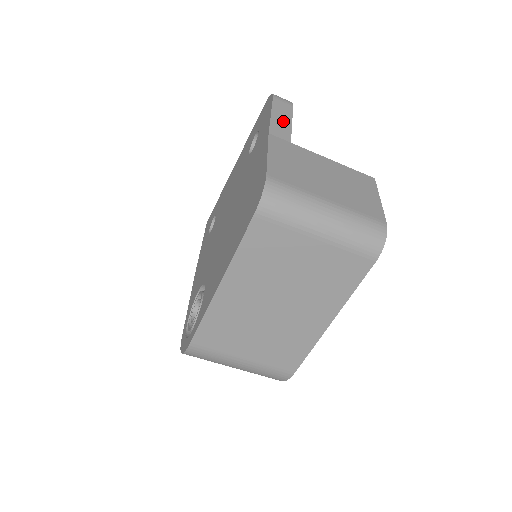
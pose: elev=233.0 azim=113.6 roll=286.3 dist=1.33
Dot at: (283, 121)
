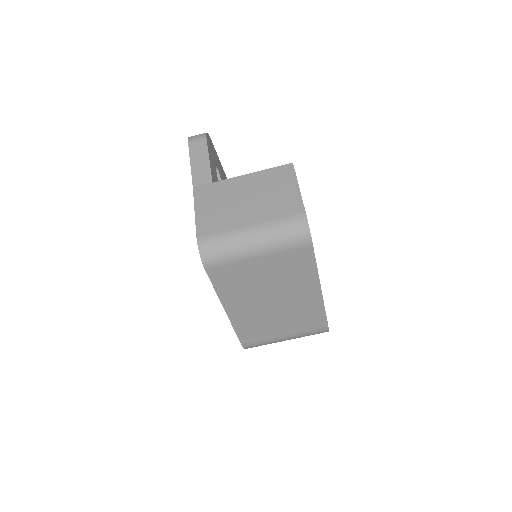
Dot at: (201, 164)
